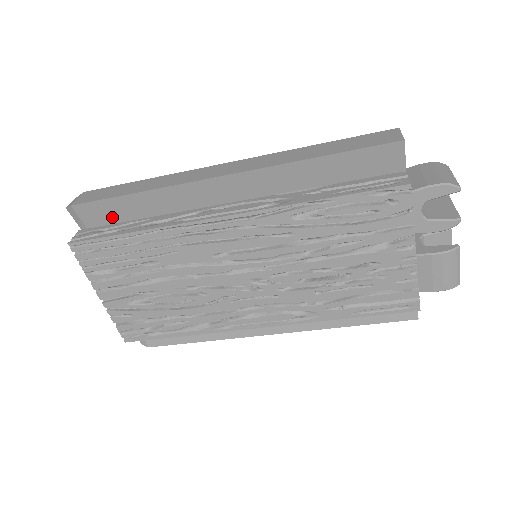
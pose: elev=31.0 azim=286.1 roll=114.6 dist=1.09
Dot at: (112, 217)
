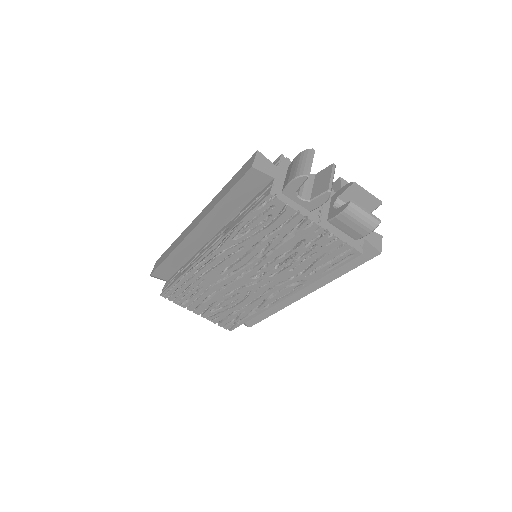
Dot at: (171, 271)
